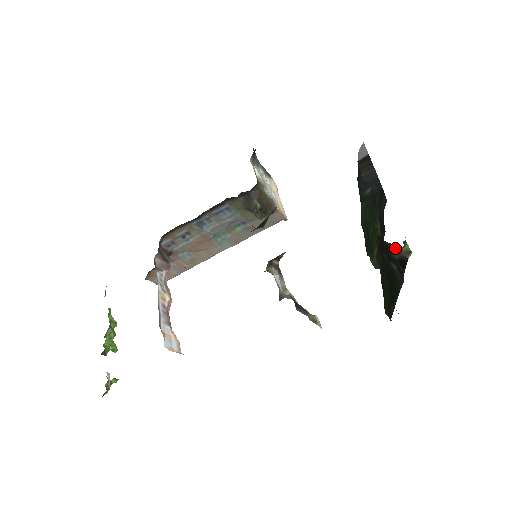
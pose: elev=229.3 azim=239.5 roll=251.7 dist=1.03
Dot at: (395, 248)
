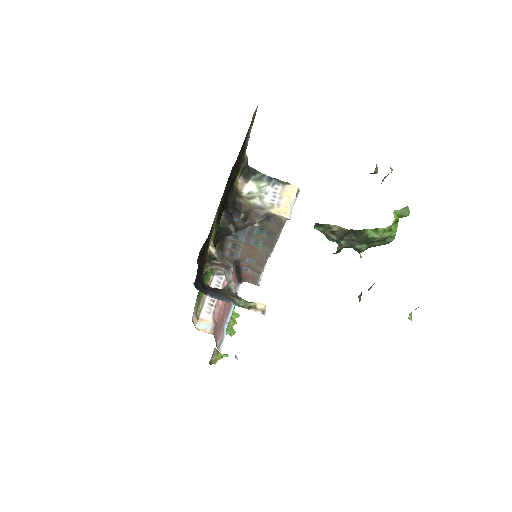
Dot at: occluded
